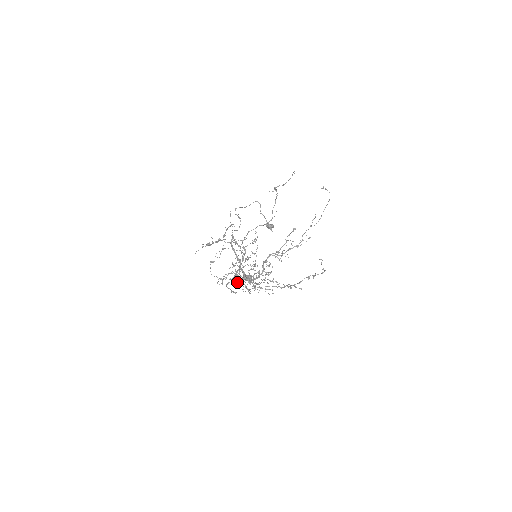
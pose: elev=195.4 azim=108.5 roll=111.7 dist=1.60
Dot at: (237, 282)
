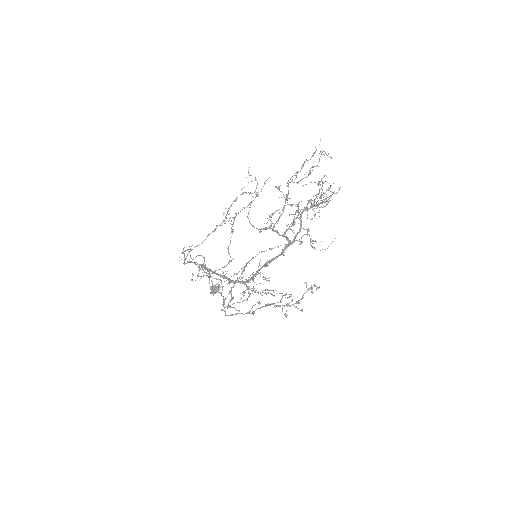
Dot at: (287, 225)
